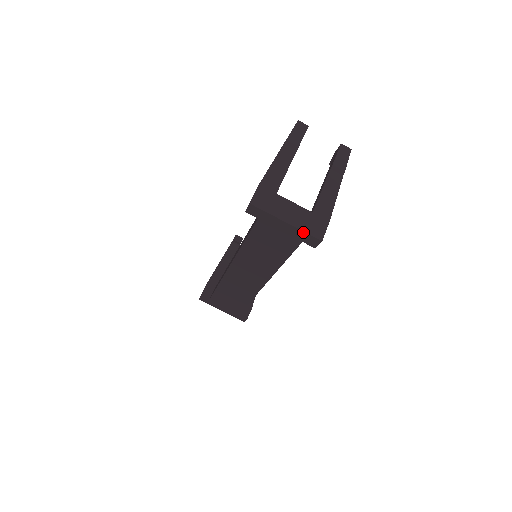
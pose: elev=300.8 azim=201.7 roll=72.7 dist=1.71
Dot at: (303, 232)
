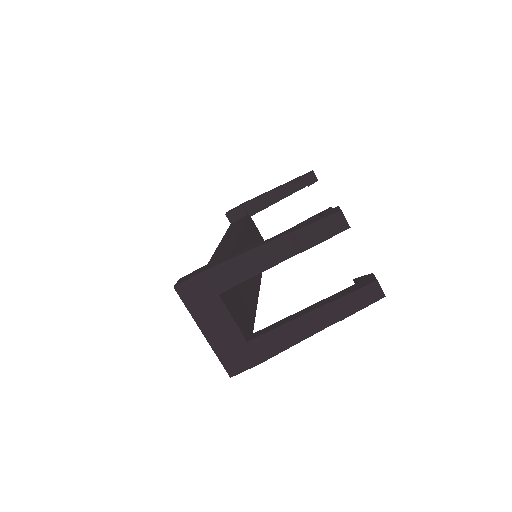
Dot at: (217, 354)
